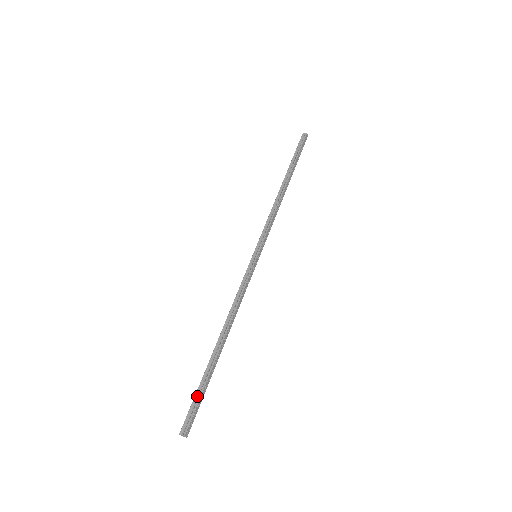
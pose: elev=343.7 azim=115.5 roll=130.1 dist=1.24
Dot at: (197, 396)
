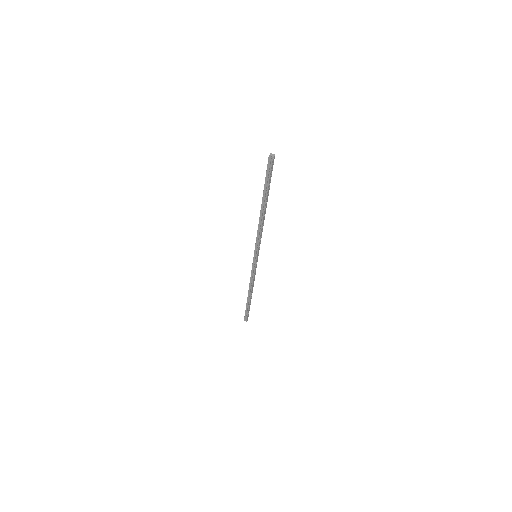
Dot at: (246, 311)
